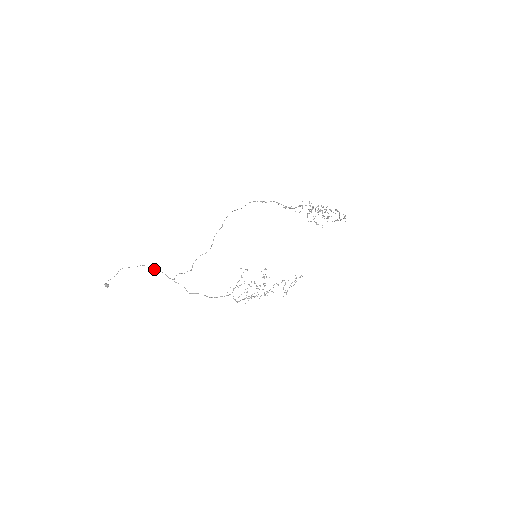
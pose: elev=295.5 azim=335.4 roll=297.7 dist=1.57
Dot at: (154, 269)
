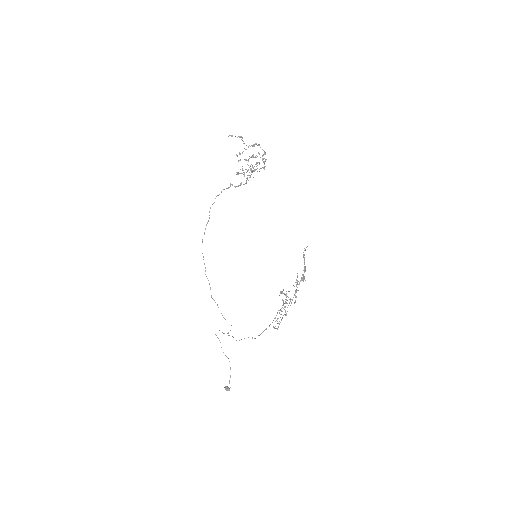
Dot at: occluded
